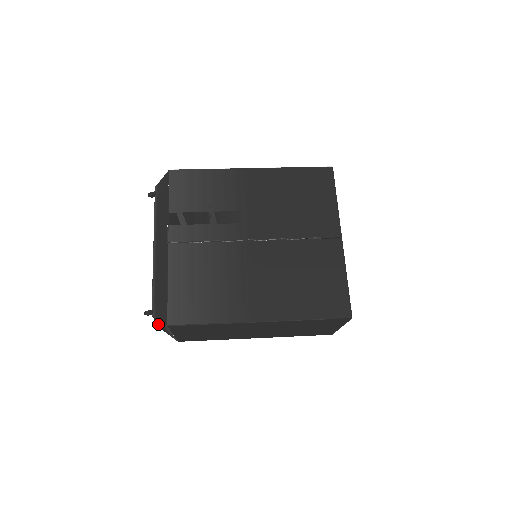
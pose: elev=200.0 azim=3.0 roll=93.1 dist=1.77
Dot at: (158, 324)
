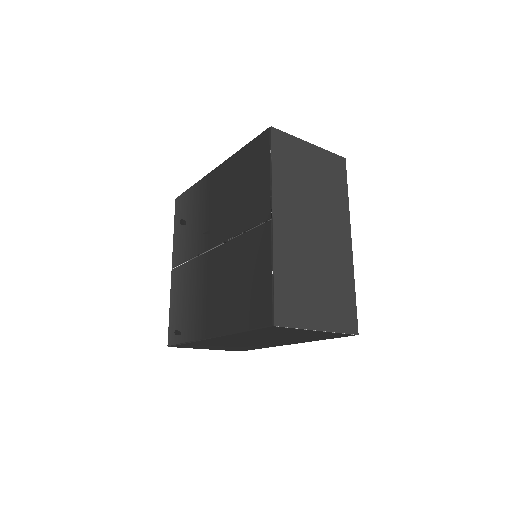
Dot at: occluded
